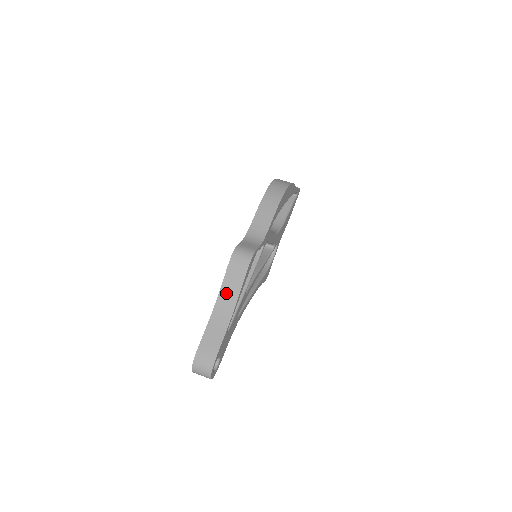
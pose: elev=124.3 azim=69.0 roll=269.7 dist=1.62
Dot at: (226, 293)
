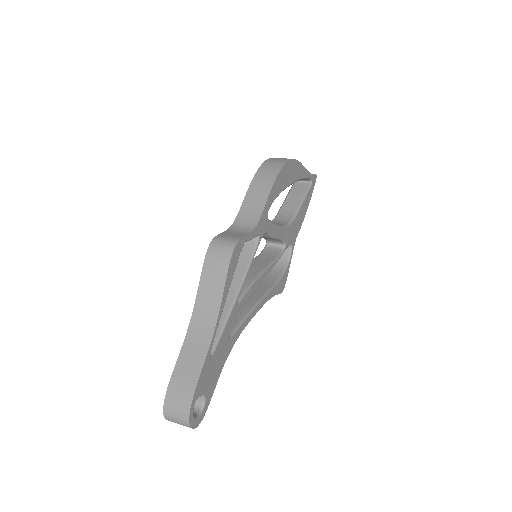
Dot at: (204, 301)
